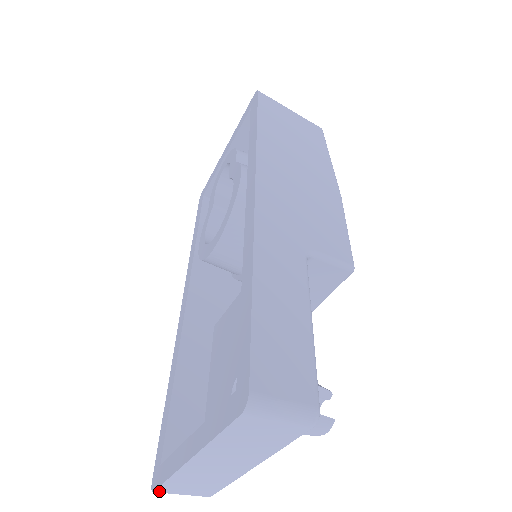
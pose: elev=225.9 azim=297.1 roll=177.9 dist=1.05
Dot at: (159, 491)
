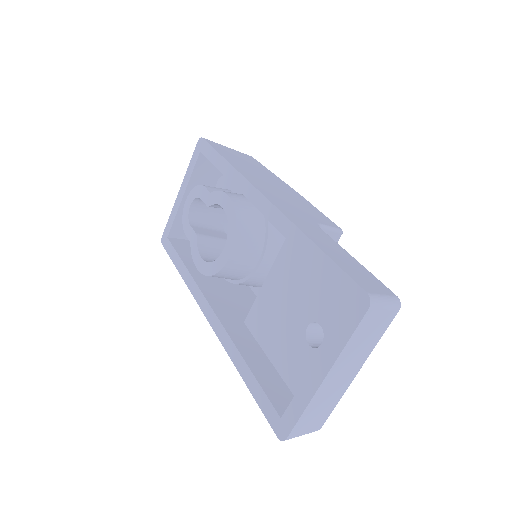
Dot at: (290, 436)
